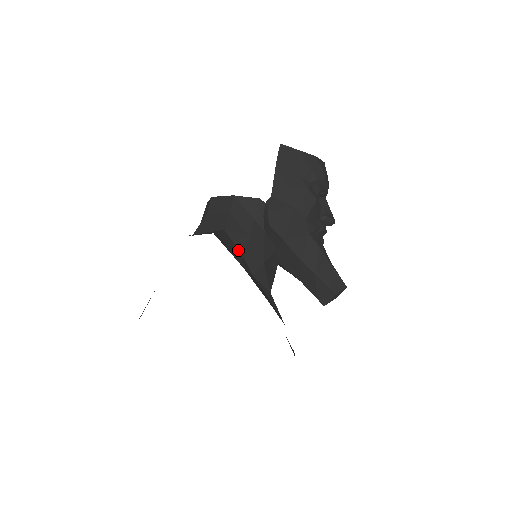
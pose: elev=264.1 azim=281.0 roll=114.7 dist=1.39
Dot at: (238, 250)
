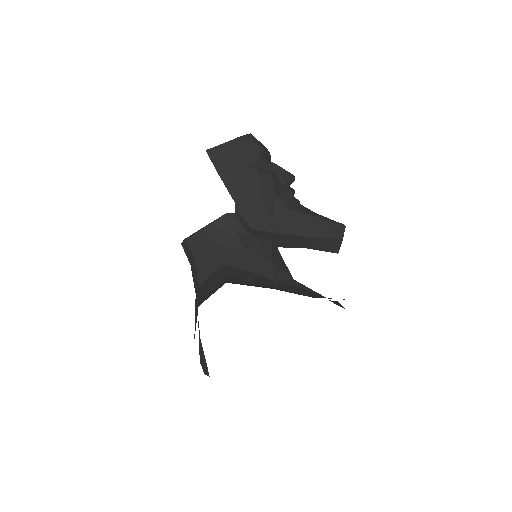
Dot at: (248, 272)
